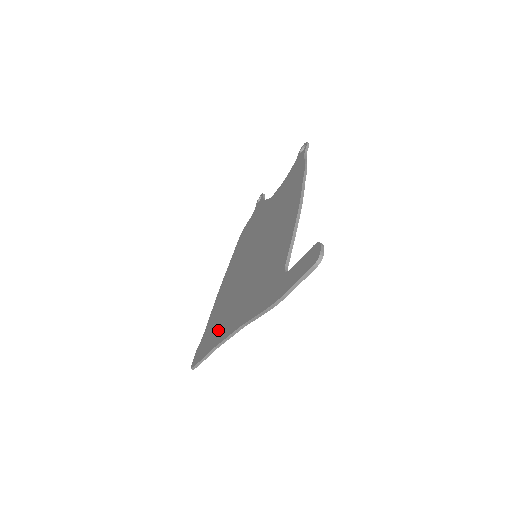
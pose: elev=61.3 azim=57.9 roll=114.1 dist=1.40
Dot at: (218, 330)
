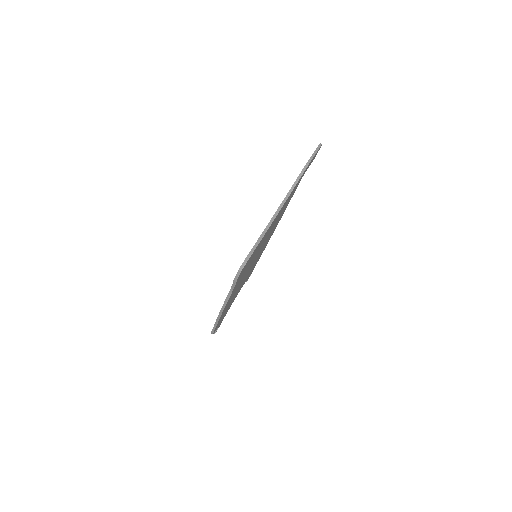
Dot at: occluded
